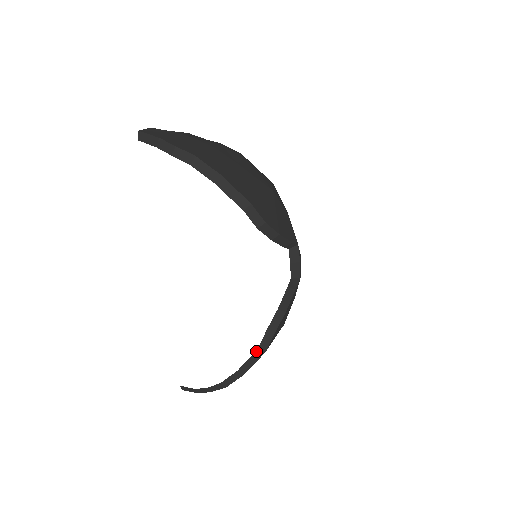
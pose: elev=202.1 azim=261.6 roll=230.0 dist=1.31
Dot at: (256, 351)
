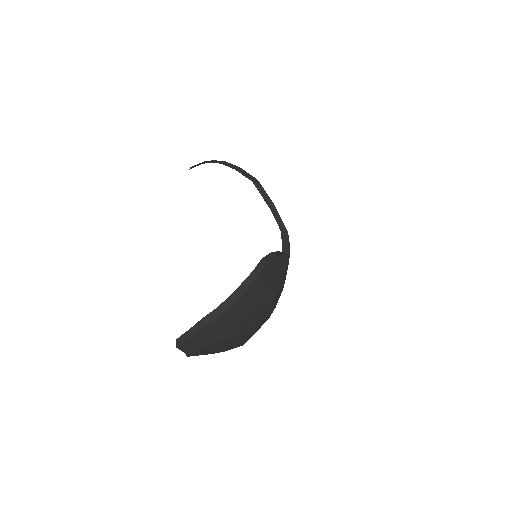
Dot at: (251, 273)
